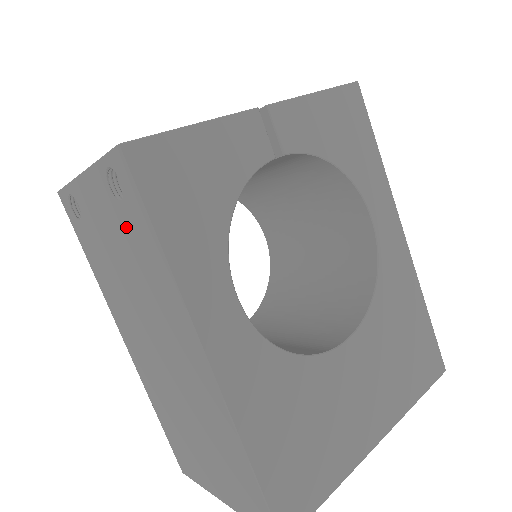
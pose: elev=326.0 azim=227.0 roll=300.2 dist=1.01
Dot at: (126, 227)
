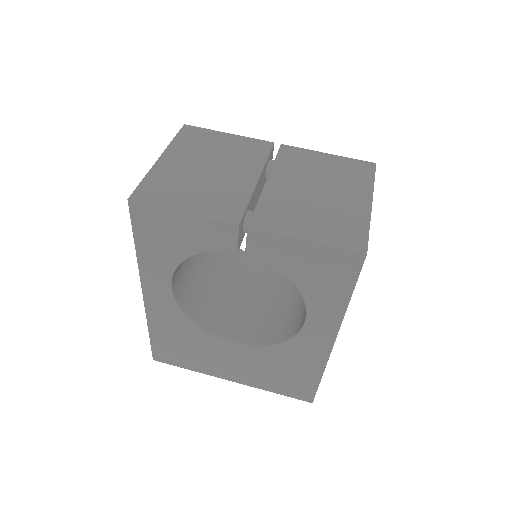
Dot at: occluded
